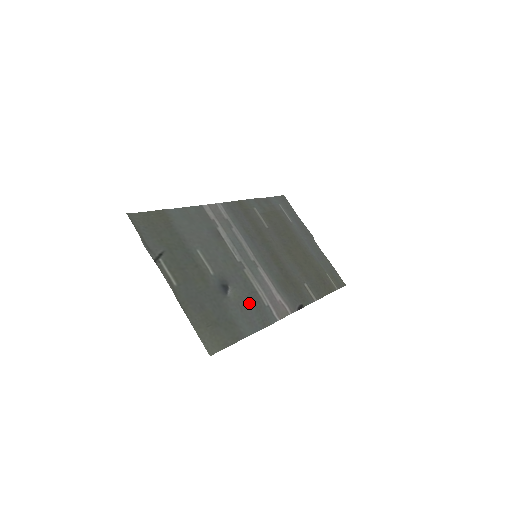
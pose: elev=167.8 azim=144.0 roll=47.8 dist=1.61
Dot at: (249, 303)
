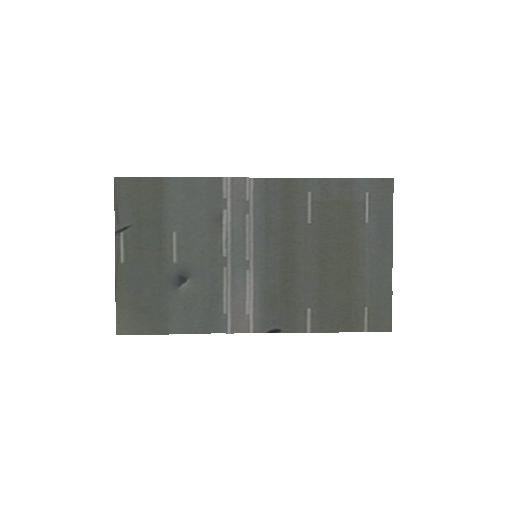
Dot at: (202, 304)
